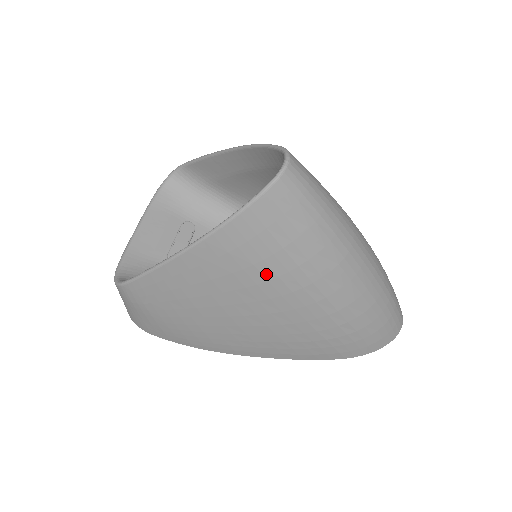
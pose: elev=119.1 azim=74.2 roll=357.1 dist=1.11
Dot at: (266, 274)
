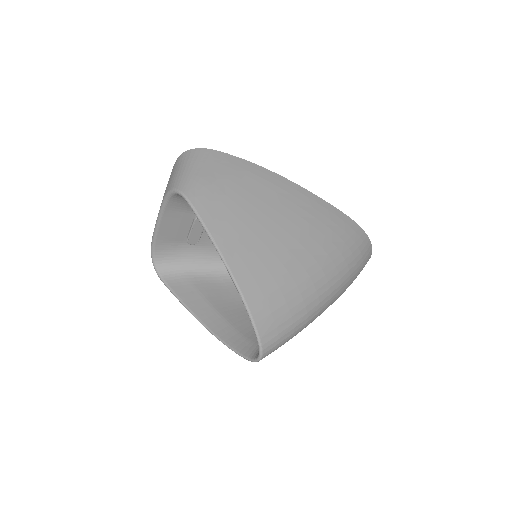
Dot at: occluded
